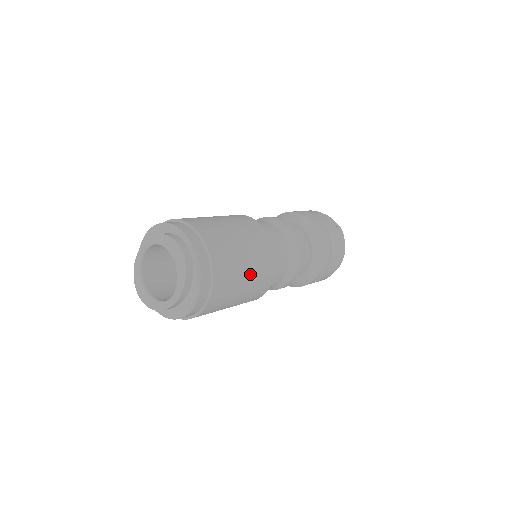
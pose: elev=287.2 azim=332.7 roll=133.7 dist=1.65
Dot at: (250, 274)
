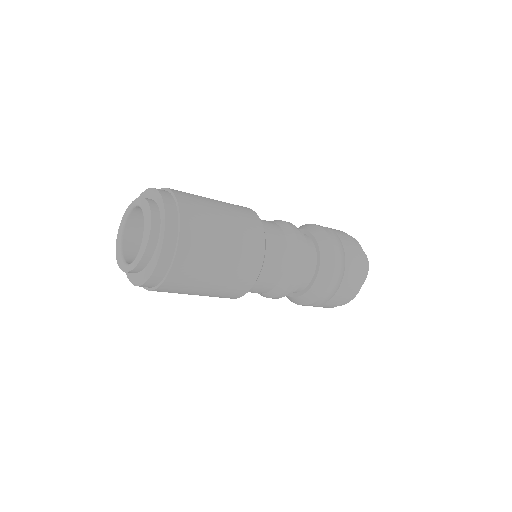
Dot at: (223, 272)
